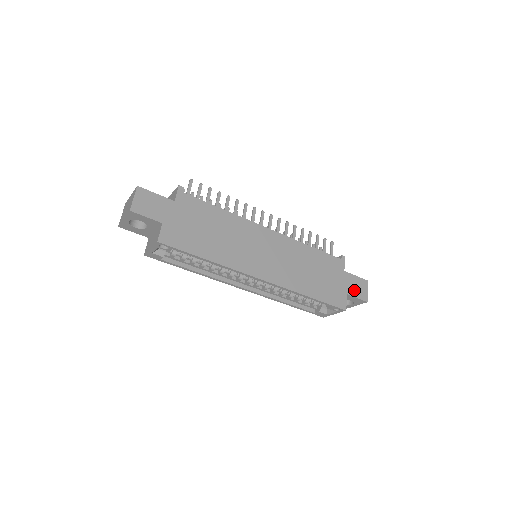
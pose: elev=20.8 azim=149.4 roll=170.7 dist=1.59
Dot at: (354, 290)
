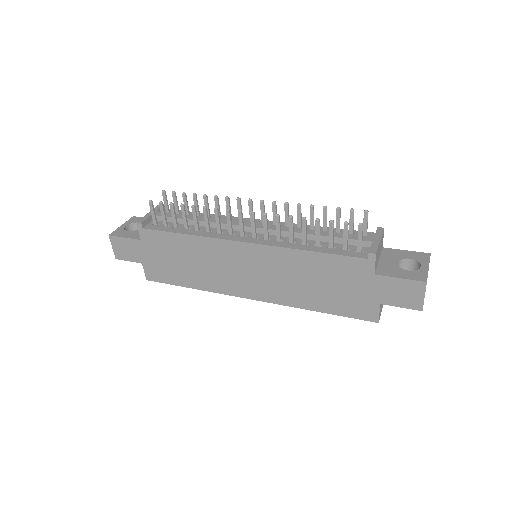
Dot at: (394, 298)
